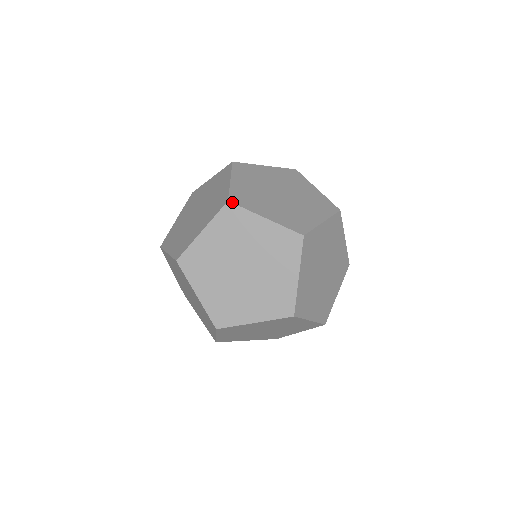
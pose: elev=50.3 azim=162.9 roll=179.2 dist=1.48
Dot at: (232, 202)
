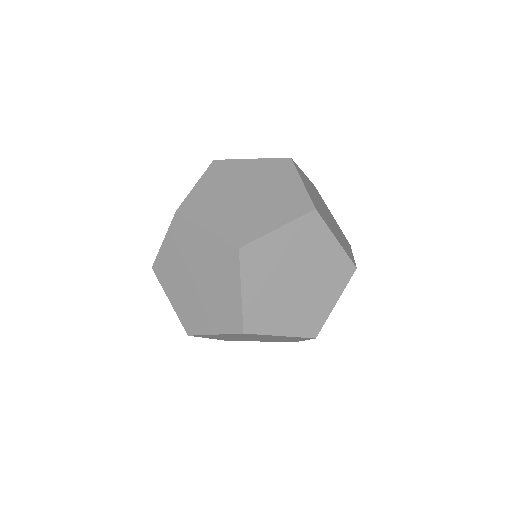
Dot at: (242, 246)
